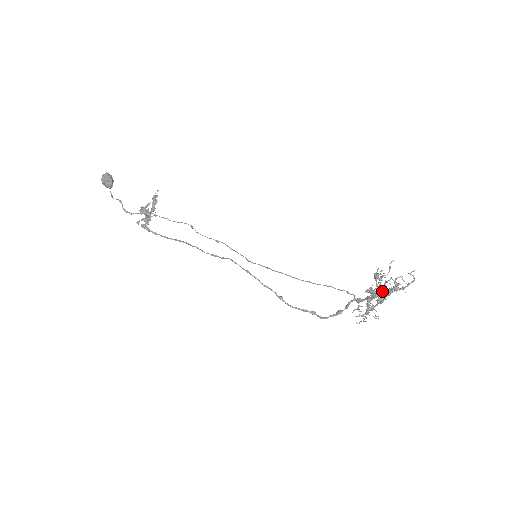
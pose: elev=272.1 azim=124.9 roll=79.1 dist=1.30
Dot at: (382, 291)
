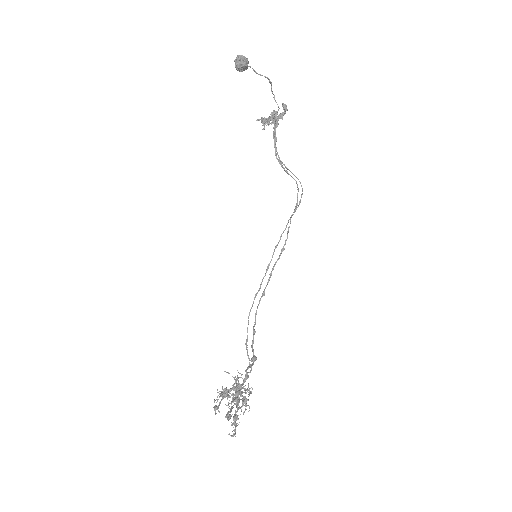
Dot at: (235, 401)
